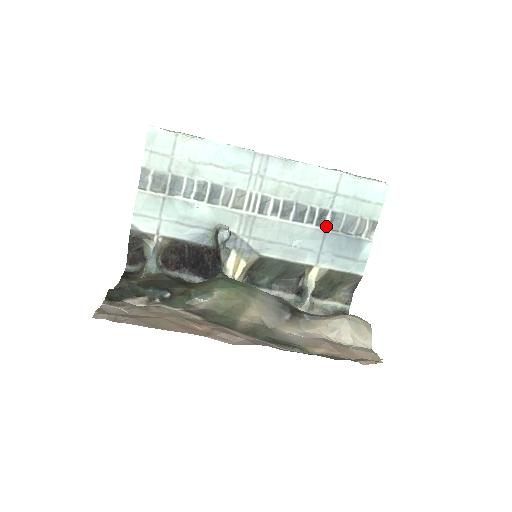
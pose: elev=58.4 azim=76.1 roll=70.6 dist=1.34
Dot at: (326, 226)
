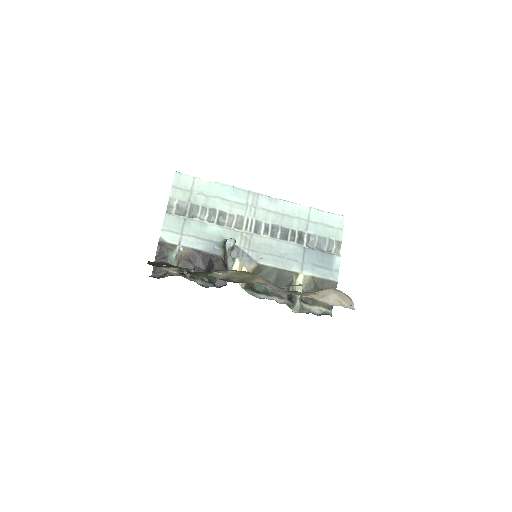
Dot at: (304, 244)
